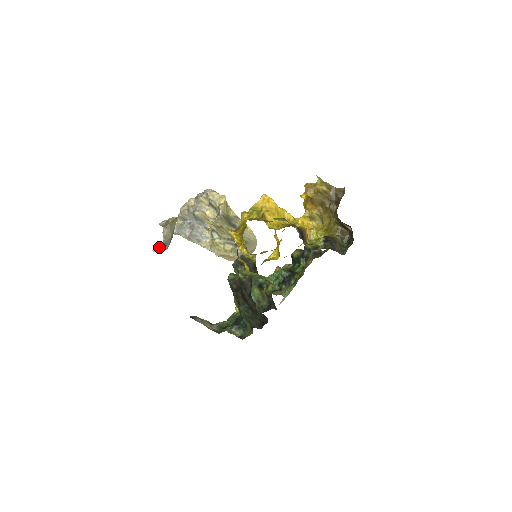
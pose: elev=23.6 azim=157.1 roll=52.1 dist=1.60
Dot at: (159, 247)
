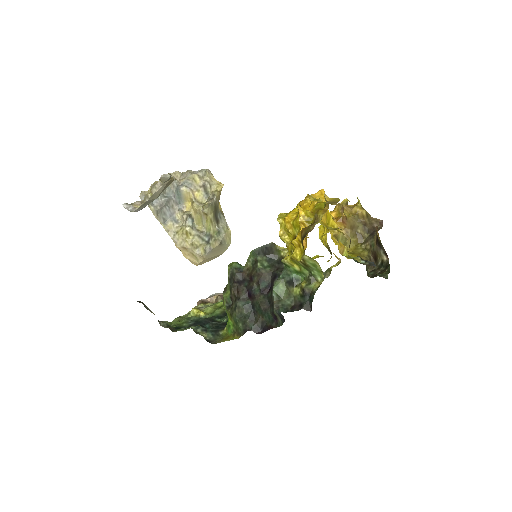
Dot at: (133, 204)
